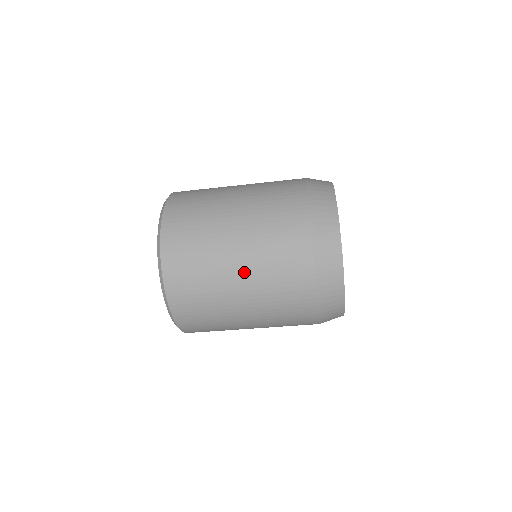
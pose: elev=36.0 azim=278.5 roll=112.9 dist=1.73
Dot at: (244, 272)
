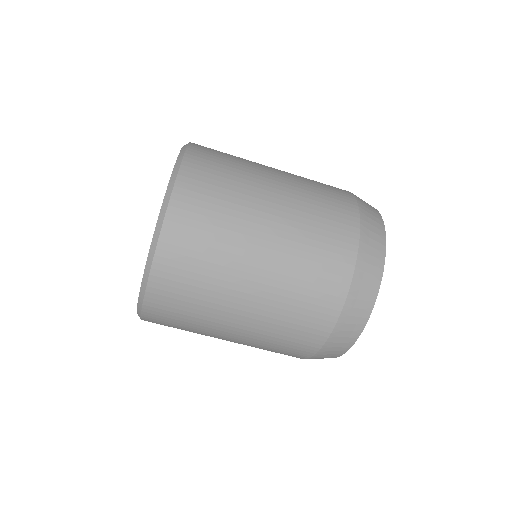
Dot at: (251, 310)
